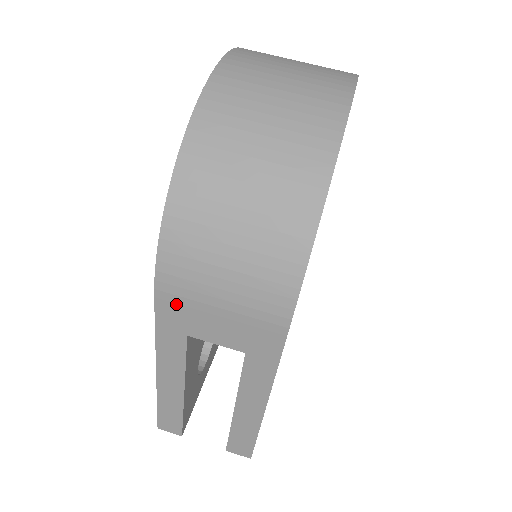
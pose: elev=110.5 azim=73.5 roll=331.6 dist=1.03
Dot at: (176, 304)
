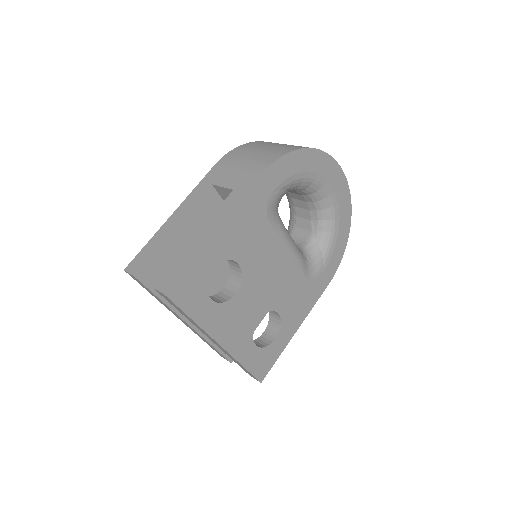
Dot at: (221, 167)
